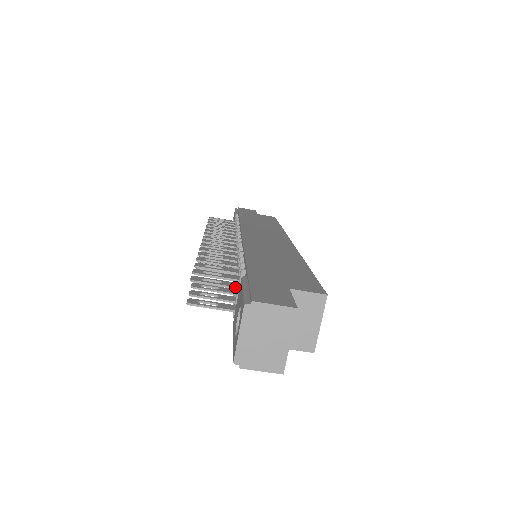
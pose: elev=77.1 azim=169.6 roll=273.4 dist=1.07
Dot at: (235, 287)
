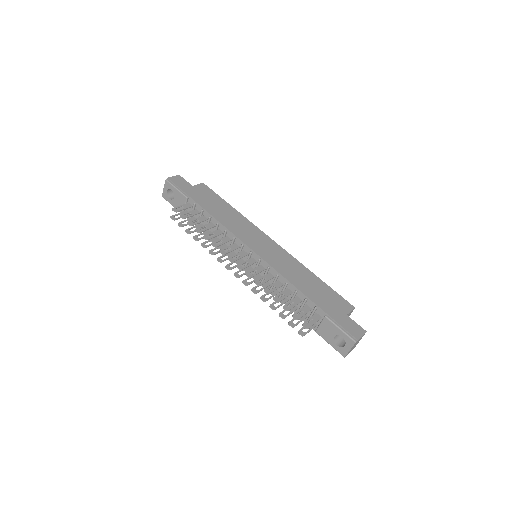
Dot at: (320, 320)
